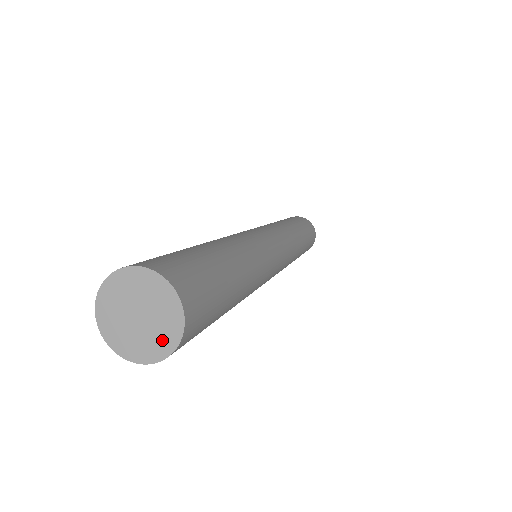
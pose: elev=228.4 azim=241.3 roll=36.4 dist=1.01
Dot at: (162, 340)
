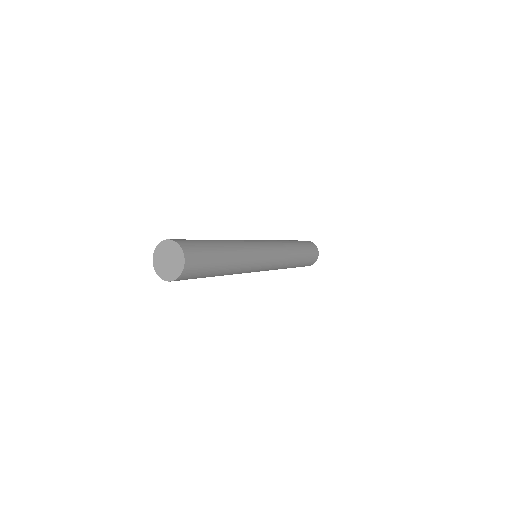
Dot at: (179, 259)
